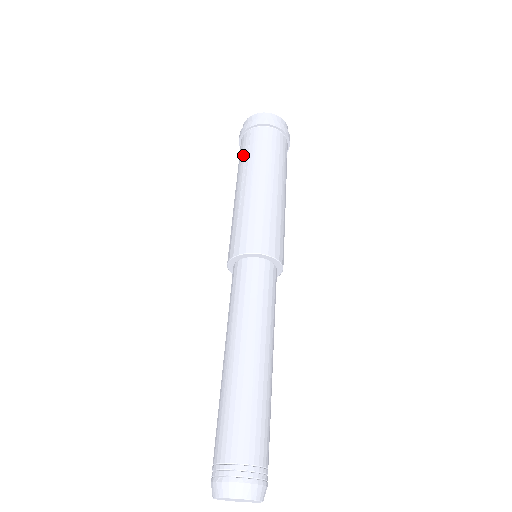
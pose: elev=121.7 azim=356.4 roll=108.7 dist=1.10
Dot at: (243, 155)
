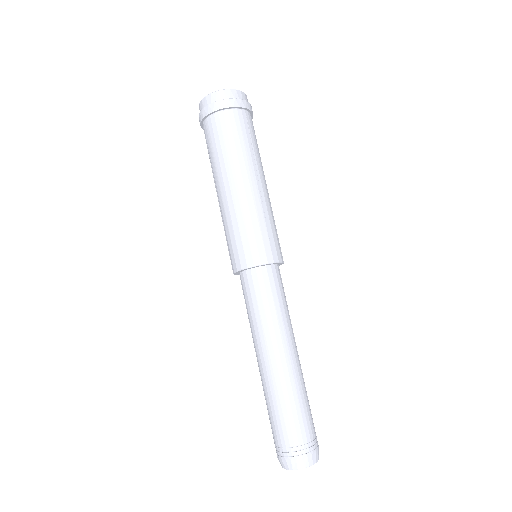
Dot at: occluded
